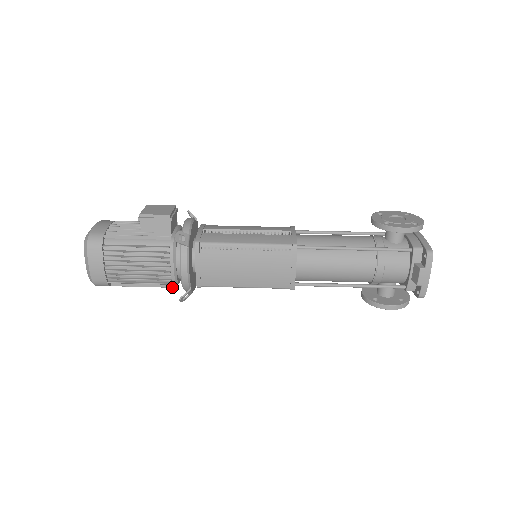
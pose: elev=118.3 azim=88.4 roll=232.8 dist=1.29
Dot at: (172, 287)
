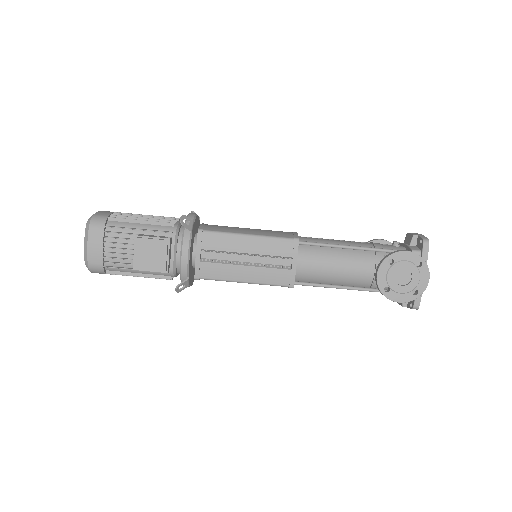
Dot at: occluded
